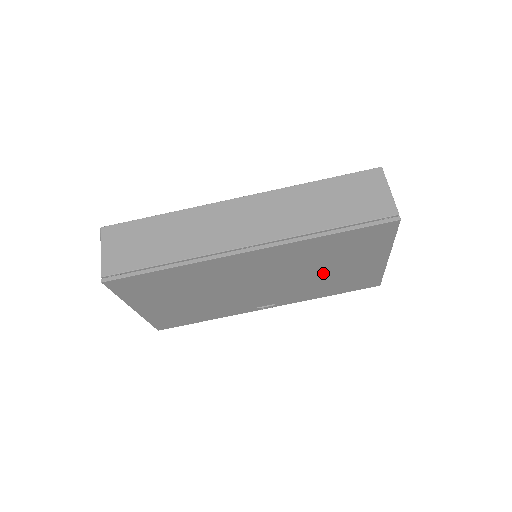
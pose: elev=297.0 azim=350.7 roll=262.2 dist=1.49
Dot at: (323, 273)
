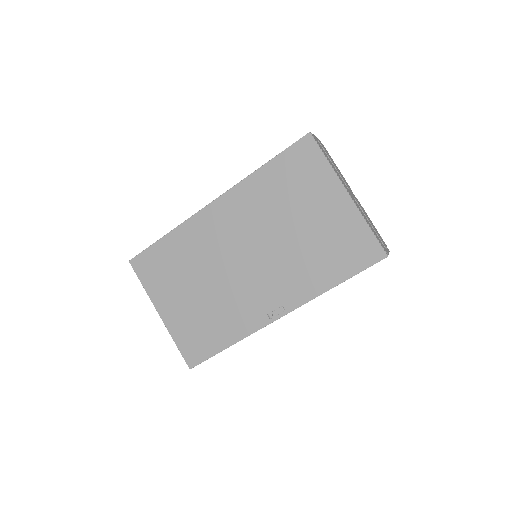
Dot at: (297, 232)
